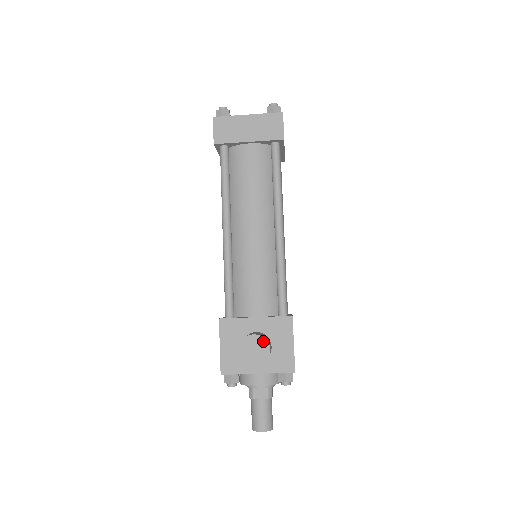
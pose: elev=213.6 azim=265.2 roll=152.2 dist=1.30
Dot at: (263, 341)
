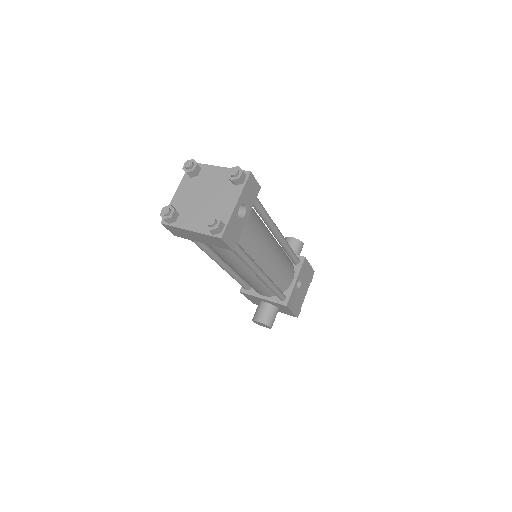
Dot at: (265, 325)
